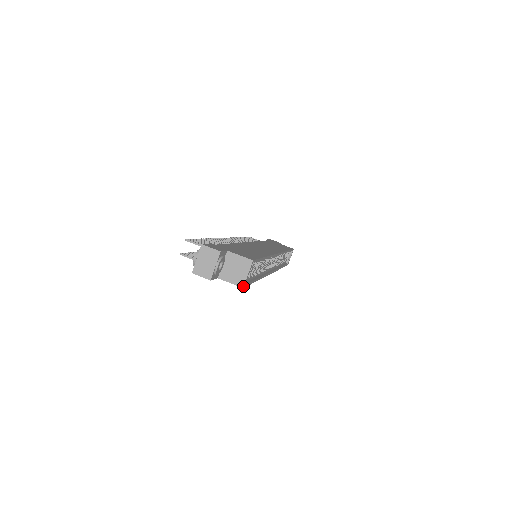
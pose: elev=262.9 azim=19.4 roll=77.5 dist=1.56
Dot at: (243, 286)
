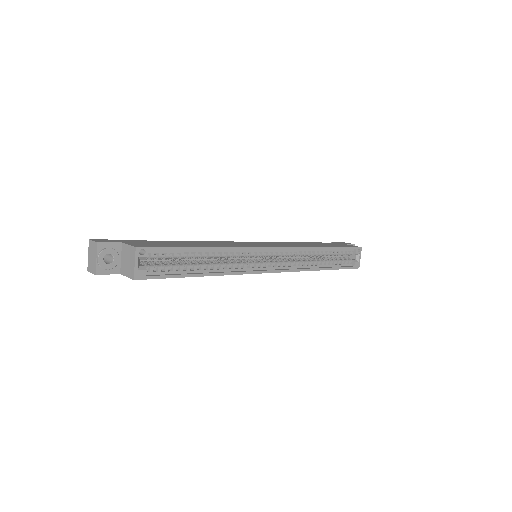
Dot at: (133, 278)
